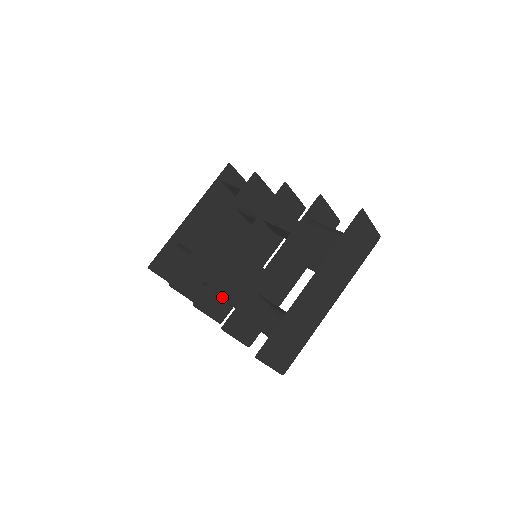
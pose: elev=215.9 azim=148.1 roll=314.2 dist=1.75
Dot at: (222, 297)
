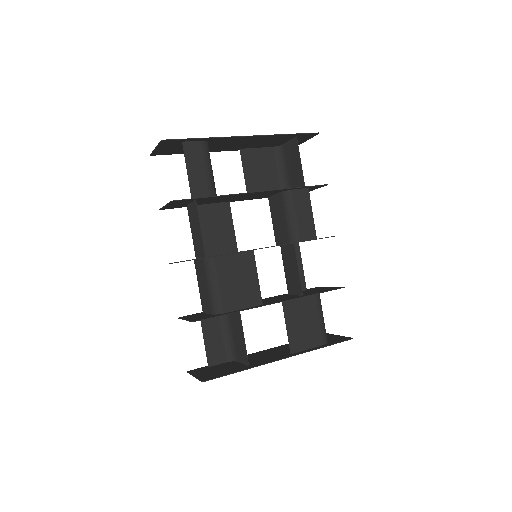
Dot at: (208, 275)
